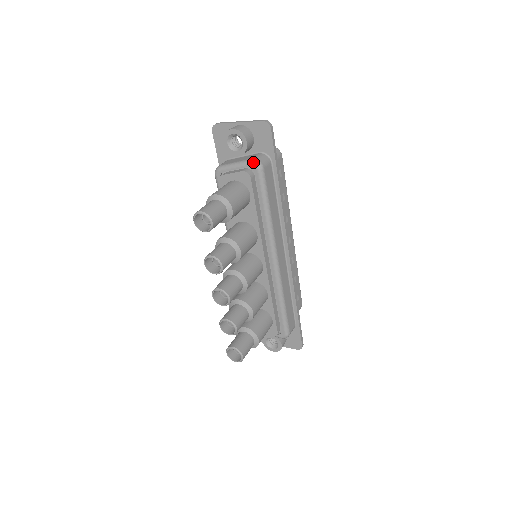
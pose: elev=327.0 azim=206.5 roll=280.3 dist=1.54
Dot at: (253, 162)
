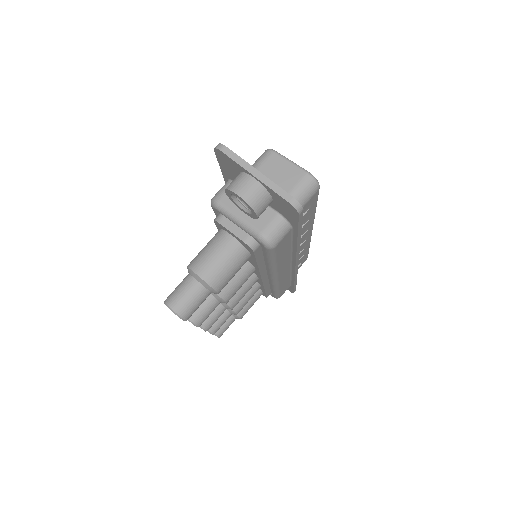
Dot at: (261, 240)
